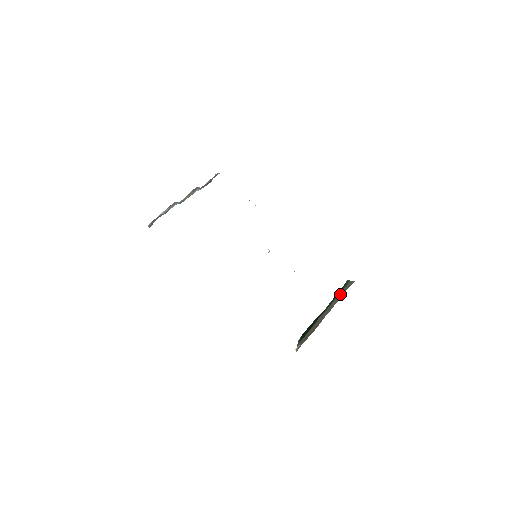
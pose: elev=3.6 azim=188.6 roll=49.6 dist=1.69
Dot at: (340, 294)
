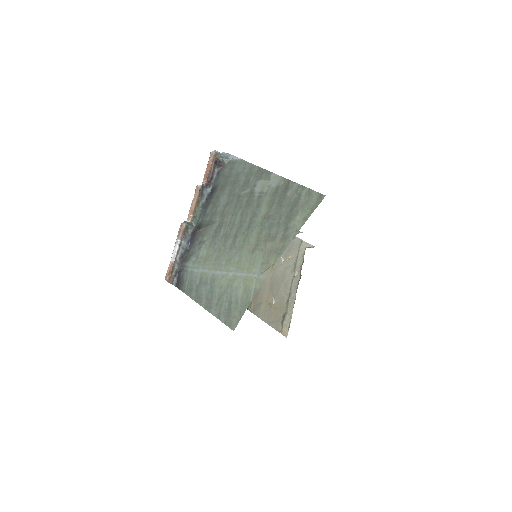
Dot at: (285, 251)
